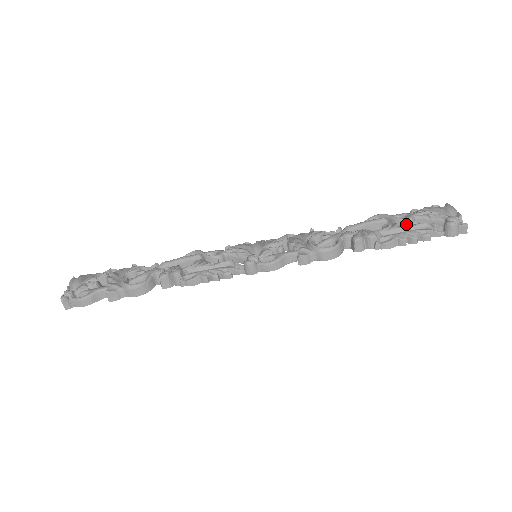
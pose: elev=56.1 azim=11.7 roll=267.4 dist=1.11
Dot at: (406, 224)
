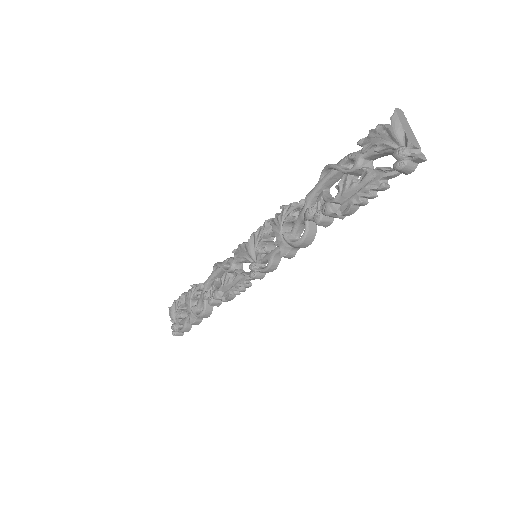
Dot at: (358, 172)
